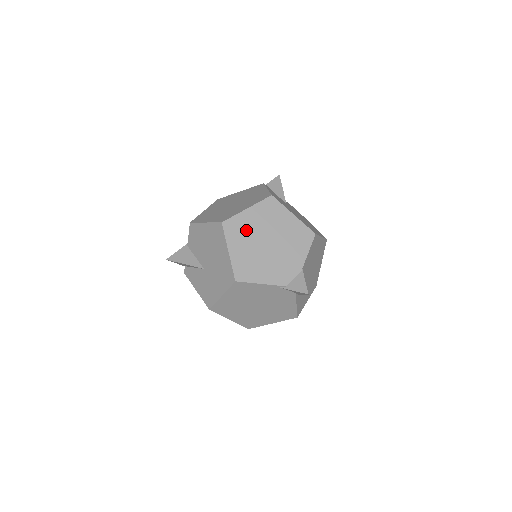
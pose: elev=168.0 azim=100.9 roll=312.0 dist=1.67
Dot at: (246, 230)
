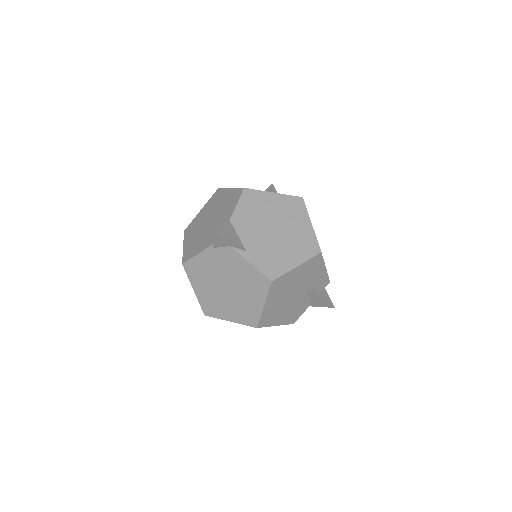
Dot at: (197, 224)
